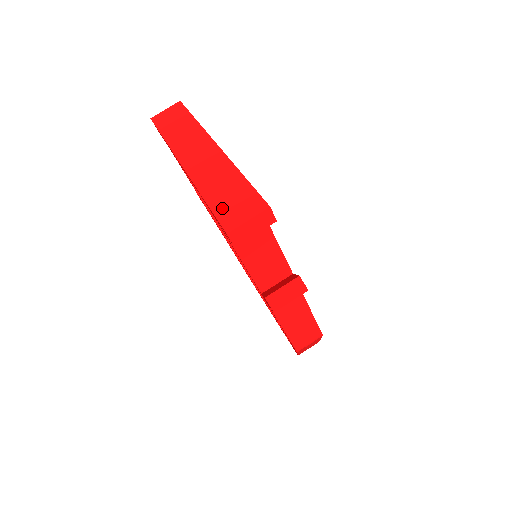
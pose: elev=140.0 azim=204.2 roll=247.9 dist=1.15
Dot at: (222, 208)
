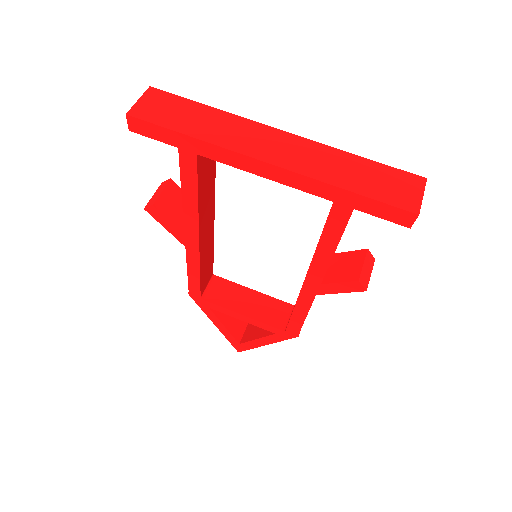
Dot at: (383, 193)
